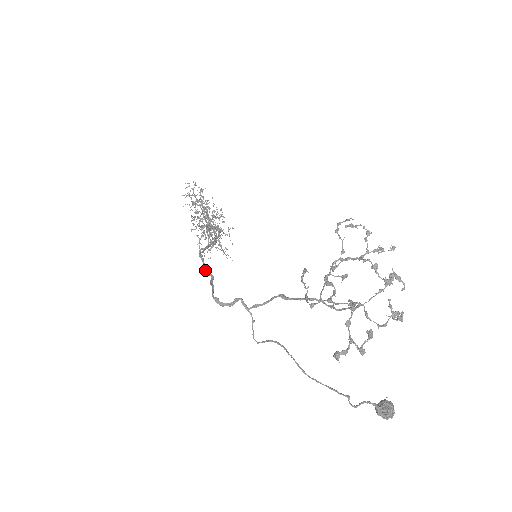
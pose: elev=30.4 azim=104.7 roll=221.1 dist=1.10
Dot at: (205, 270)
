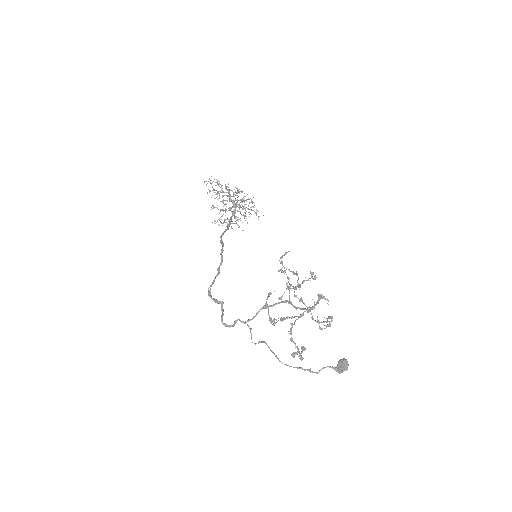
Dot at: (215, 302)
